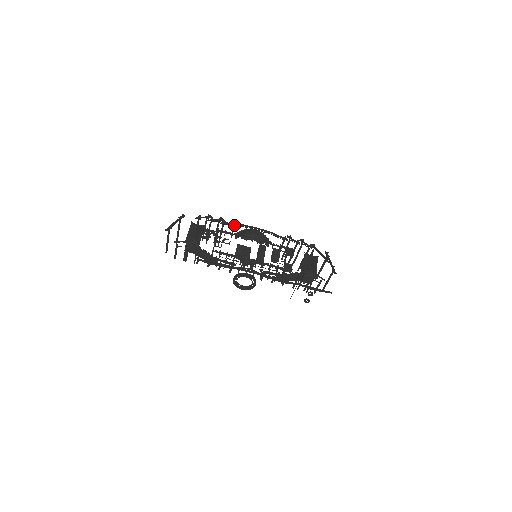
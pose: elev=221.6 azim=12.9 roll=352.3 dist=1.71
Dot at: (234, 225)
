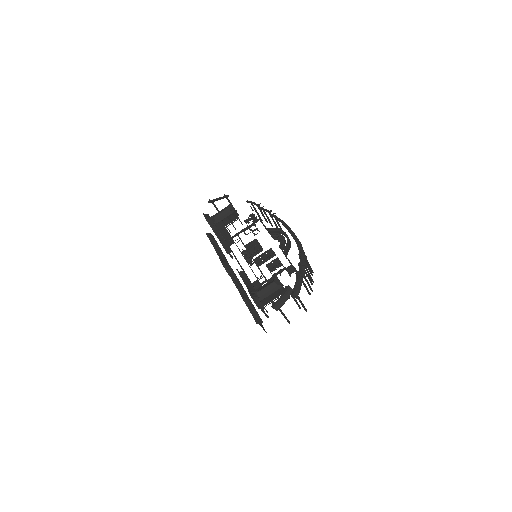
Dot at: (279, 221)
